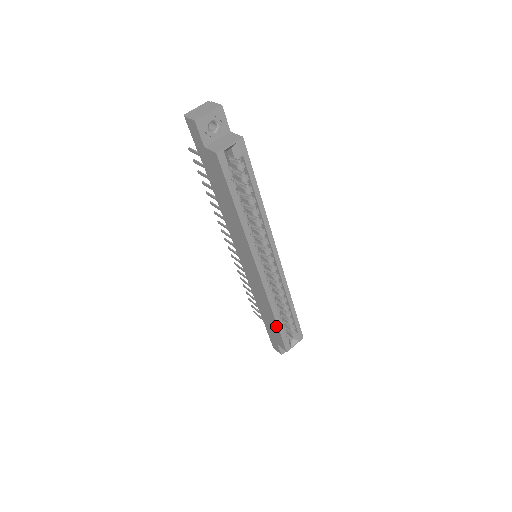
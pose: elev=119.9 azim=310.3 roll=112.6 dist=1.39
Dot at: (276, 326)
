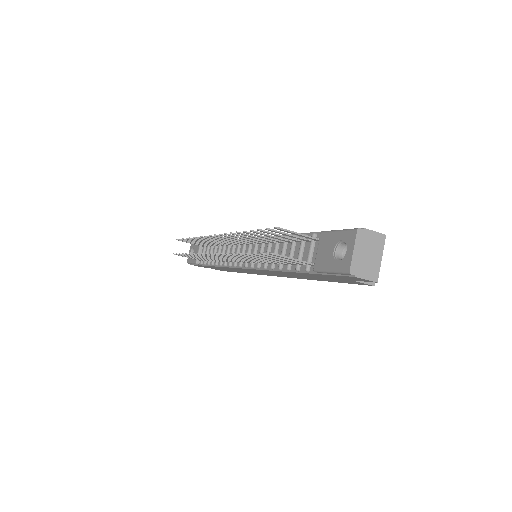
Dot at: occluded
